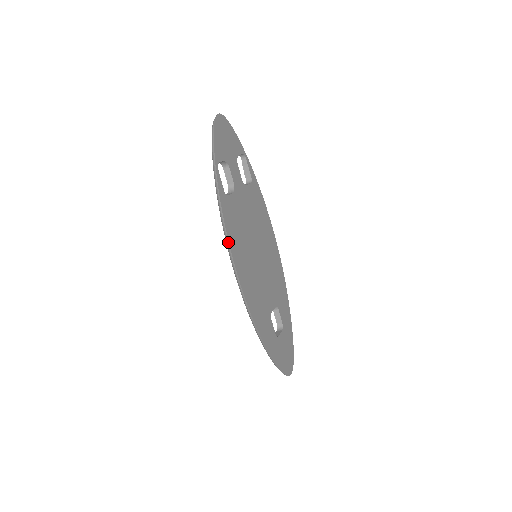
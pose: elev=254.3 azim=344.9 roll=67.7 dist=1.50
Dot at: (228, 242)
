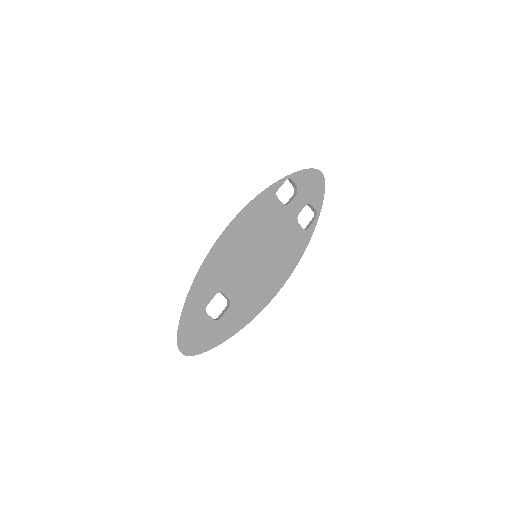
Dot at: (246, 205)
